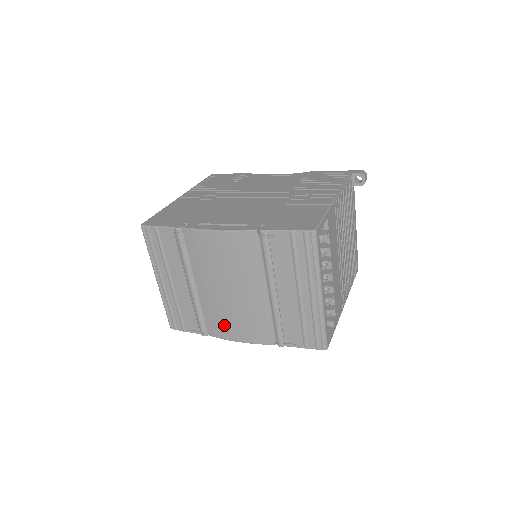
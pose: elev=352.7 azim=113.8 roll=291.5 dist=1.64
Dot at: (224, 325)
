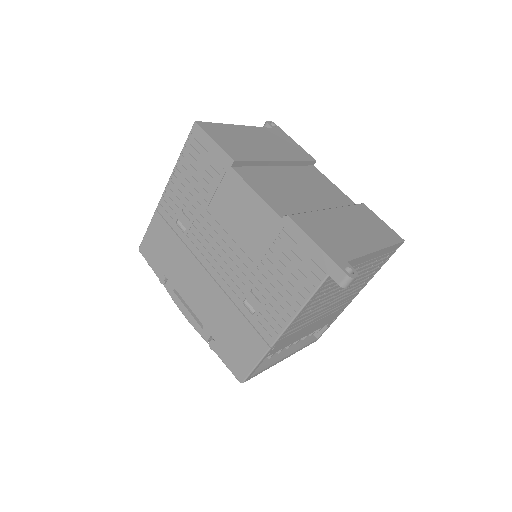
Dot at: occluded
